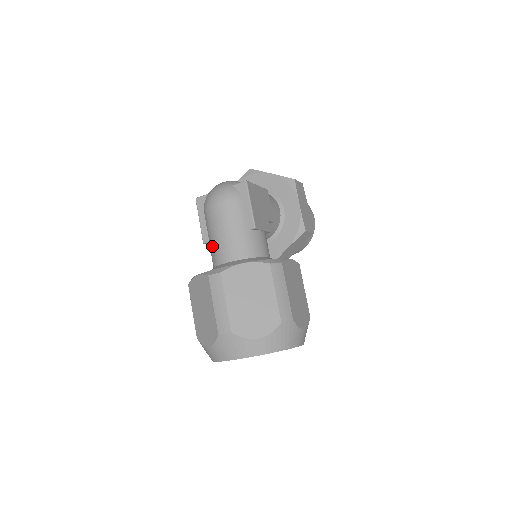
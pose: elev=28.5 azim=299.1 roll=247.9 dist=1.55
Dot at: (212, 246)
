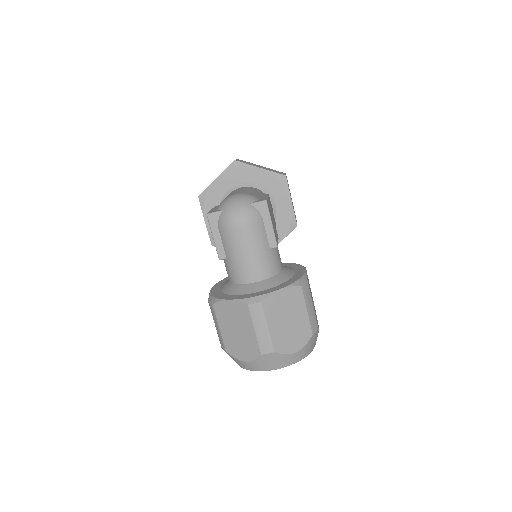
Dot at: (233, 265)
